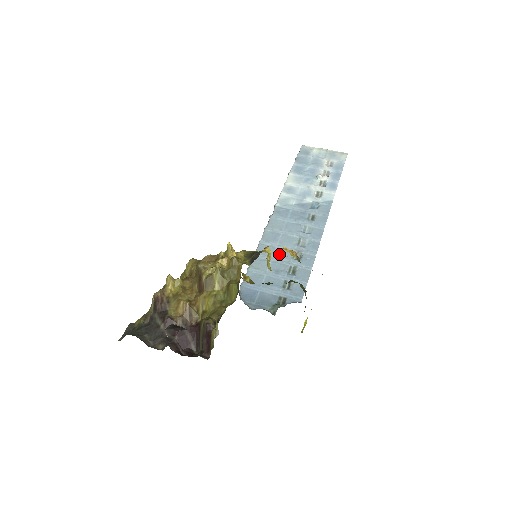
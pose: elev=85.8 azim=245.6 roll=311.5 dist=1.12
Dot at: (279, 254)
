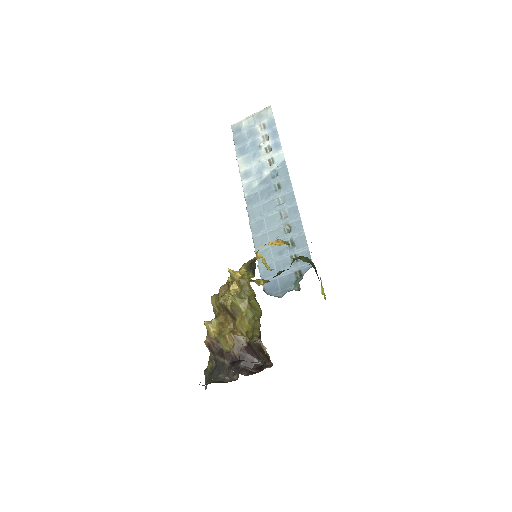
Dot at: (273, 237)
